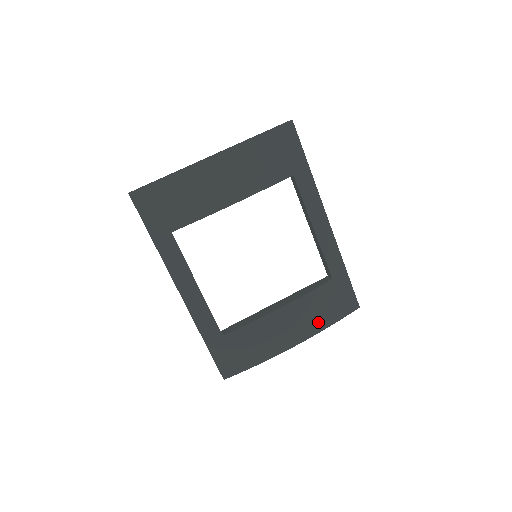
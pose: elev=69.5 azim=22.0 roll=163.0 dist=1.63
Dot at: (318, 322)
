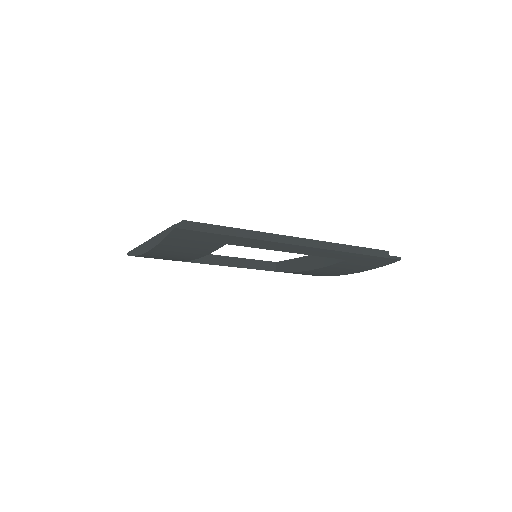
Dot at: (354, 270)
